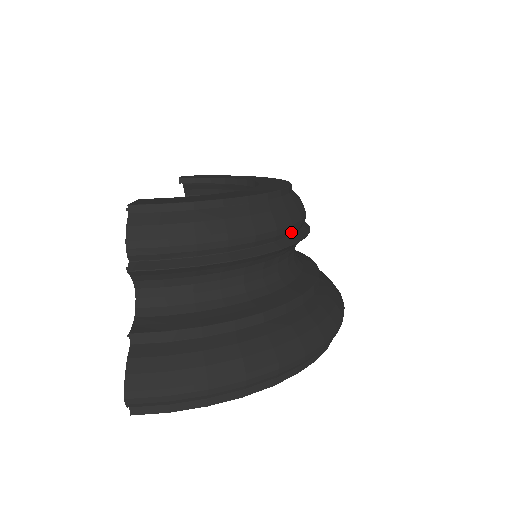
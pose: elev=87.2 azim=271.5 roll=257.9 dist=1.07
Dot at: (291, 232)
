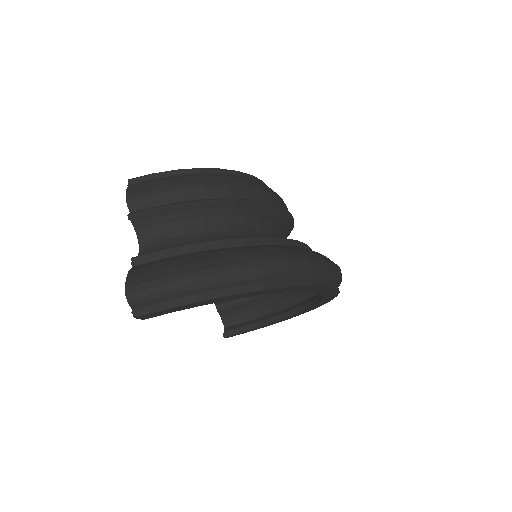
Dot at: (266, 199)
